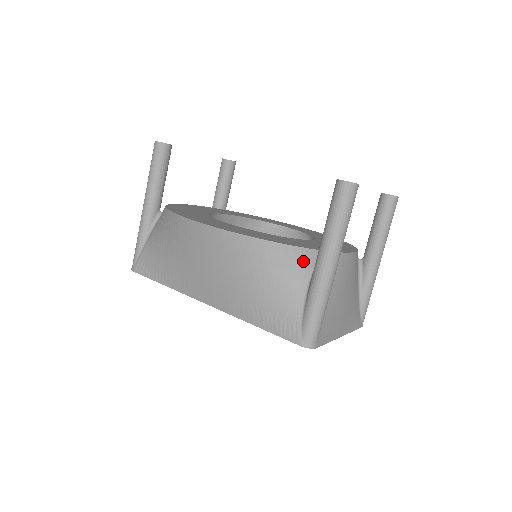
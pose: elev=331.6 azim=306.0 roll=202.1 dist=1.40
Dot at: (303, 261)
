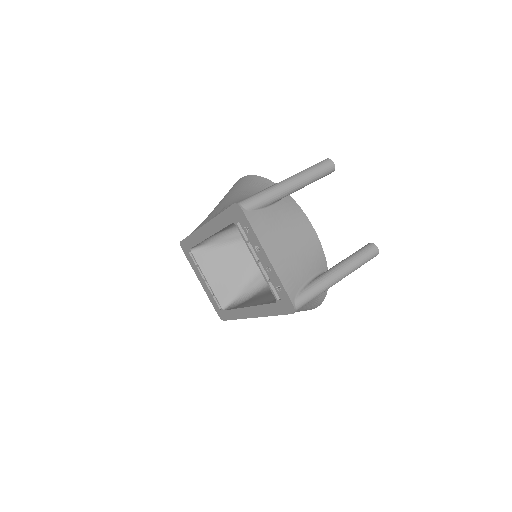
Dot at: occluded
